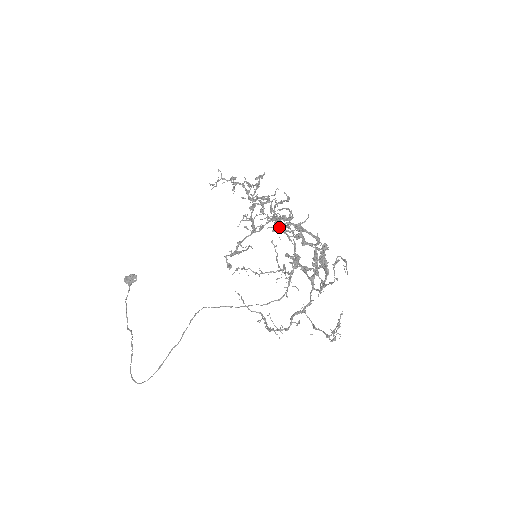
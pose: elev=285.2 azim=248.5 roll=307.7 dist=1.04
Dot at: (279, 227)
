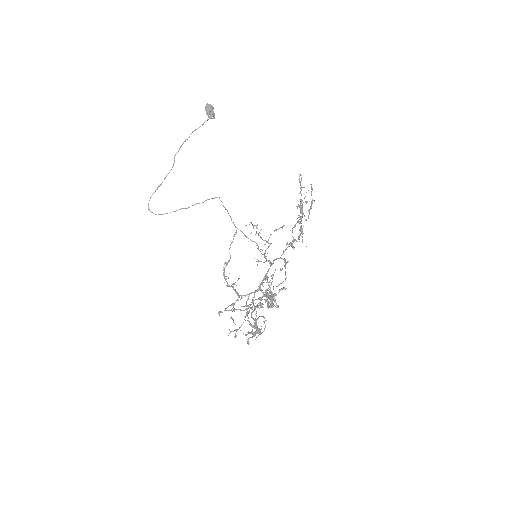
Dot at: occluded
